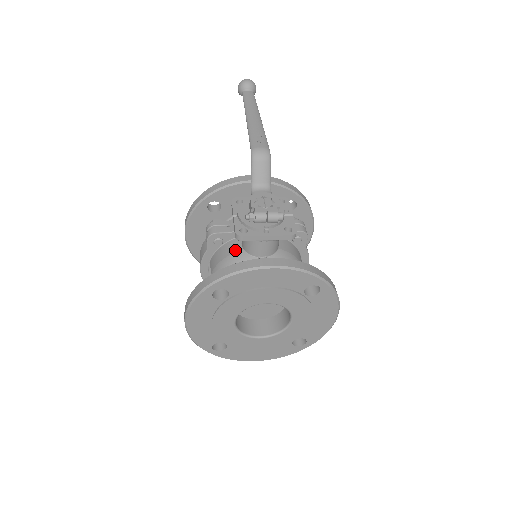
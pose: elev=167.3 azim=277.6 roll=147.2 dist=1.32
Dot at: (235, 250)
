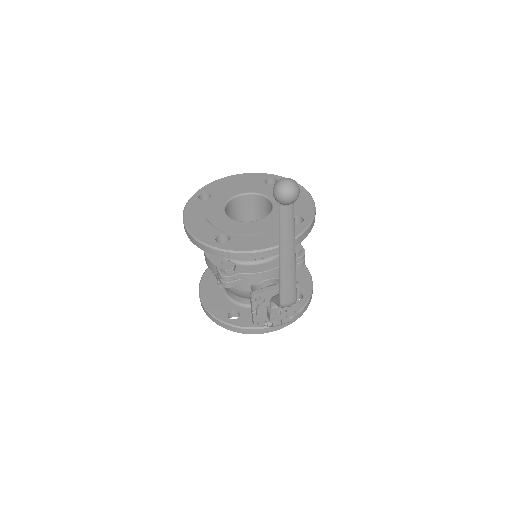
Dot at: (245, 290)
